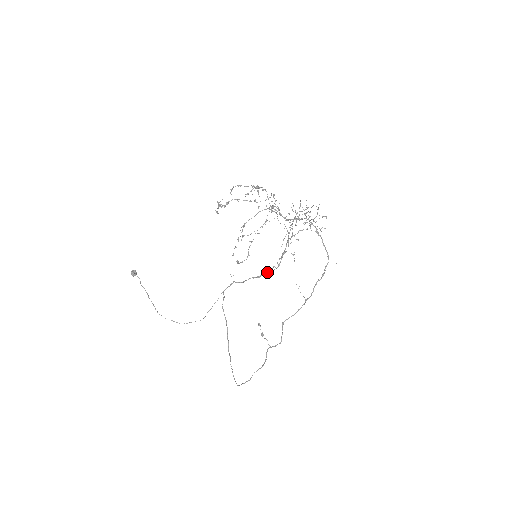
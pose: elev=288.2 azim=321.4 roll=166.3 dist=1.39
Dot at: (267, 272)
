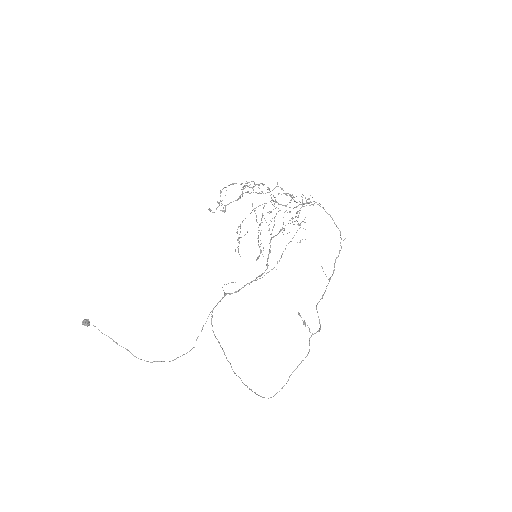
Dot at: (271, 269)
